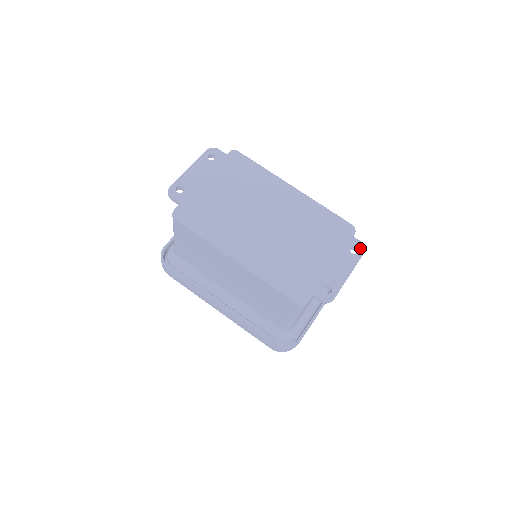
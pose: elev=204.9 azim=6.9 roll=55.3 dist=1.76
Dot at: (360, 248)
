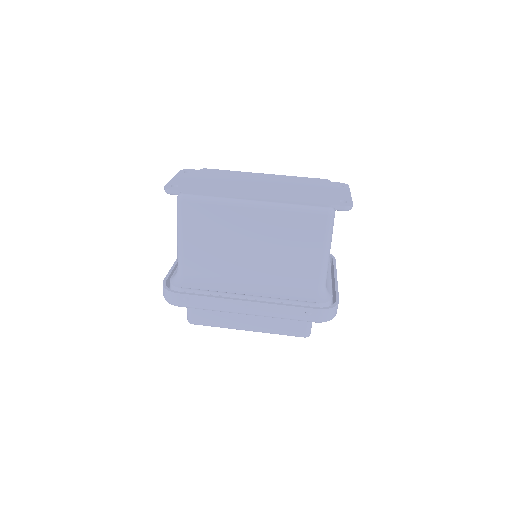
Dot at: (344, 185)
